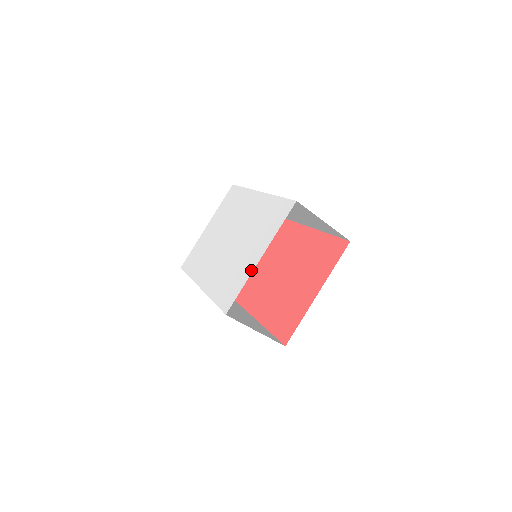
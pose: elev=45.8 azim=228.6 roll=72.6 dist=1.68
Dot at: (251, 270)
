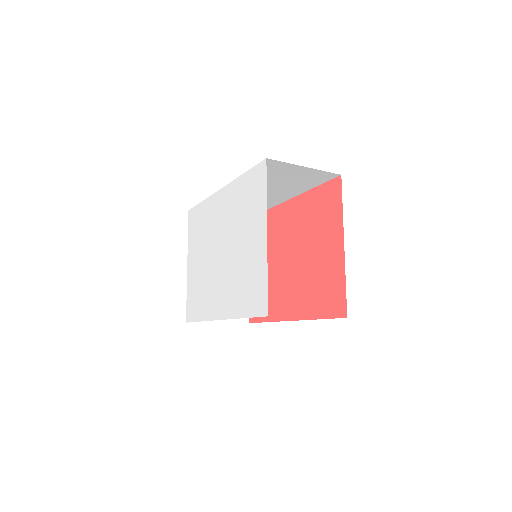
Dot at: (265, 254)
